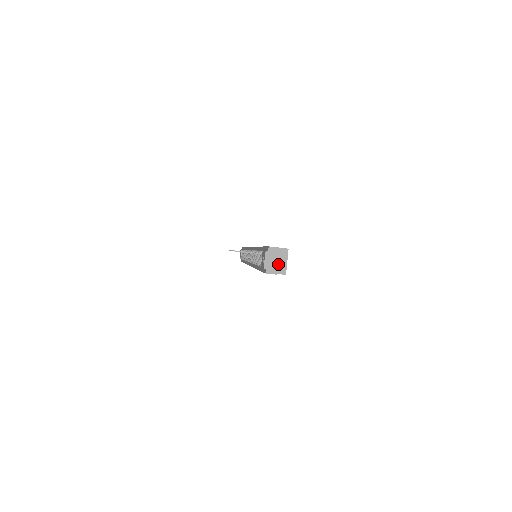
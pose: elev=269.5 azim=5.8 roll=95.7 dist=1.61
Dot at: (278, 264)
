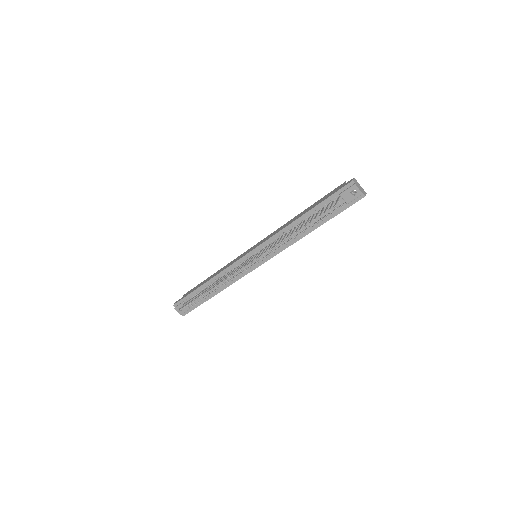
Dot at: occluded
